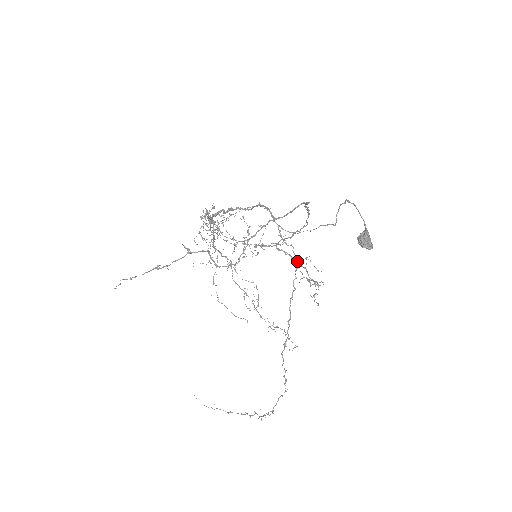
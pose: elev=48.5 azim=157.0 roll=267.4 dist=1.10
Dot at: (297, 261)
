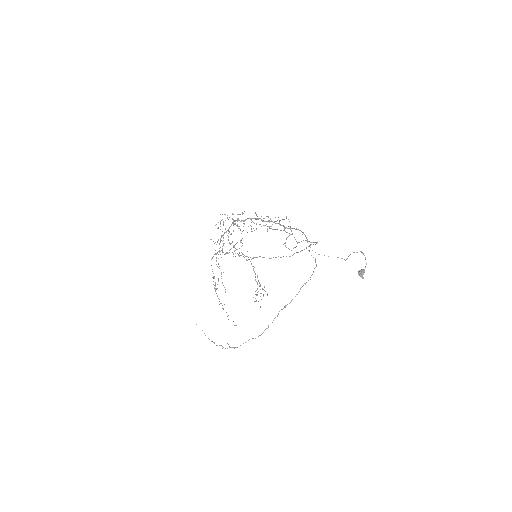
Dot at: occluded
